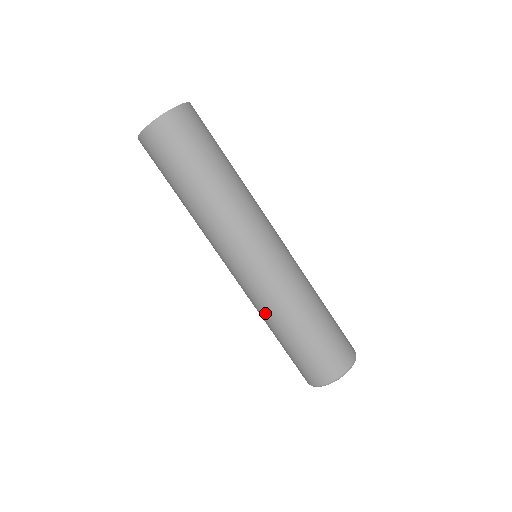
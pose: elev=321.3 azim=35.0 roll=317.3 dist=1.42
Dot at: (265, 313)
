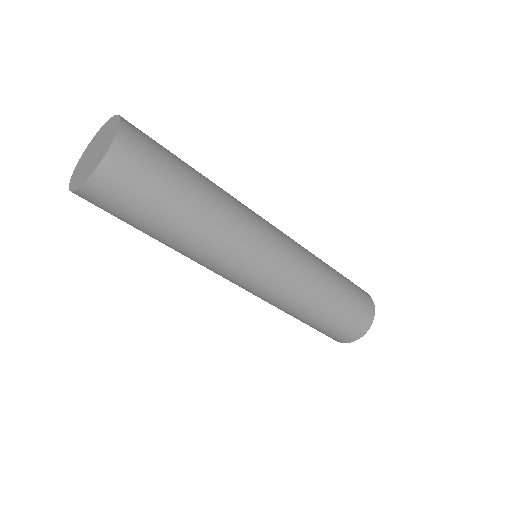
Dot at: (303, 301)
